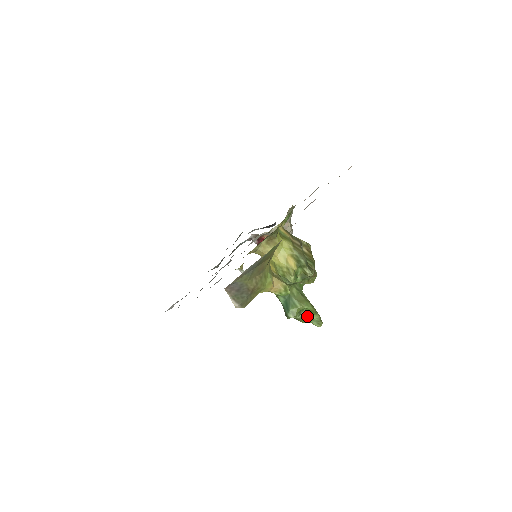
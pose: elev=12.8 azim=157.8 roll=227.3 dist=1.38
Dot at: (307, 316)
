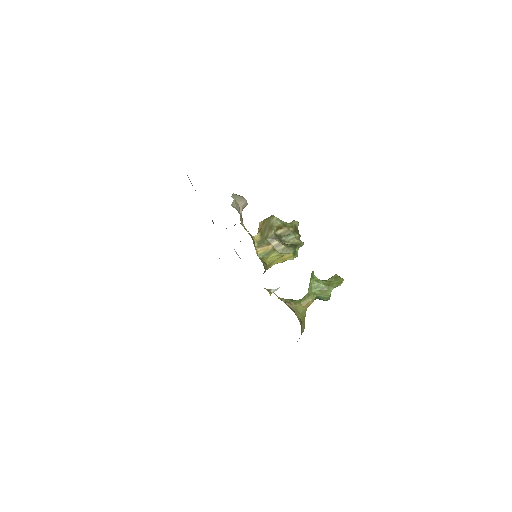
Dot at: occluded
